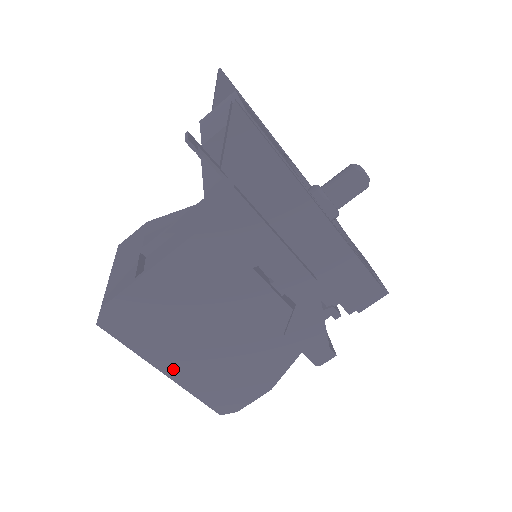
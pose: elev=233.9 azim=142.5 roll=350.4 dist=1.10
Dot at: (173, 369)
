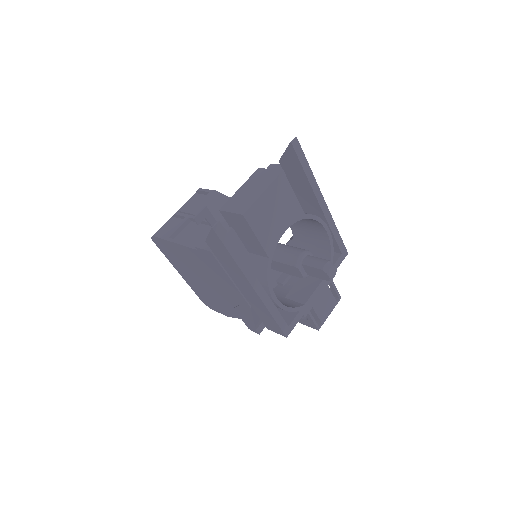
Dot at: (183, 275)
